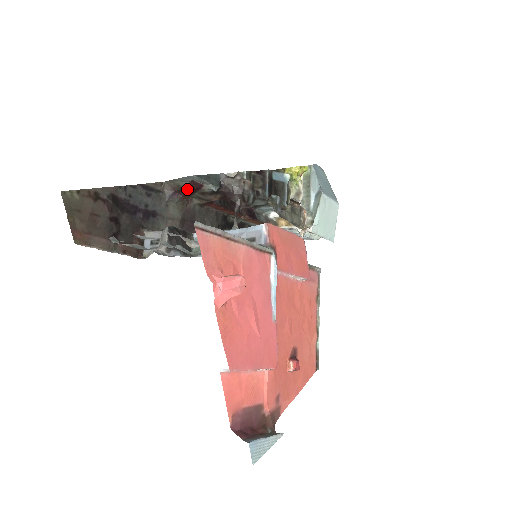
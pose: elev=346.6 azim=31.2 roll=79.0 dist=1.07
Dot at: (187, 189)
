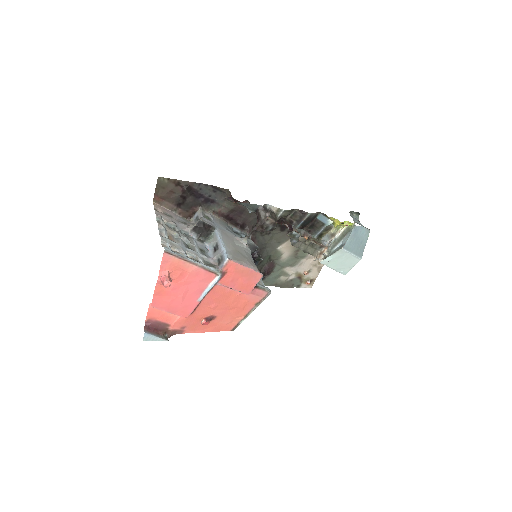
Dot at: (236, 201)
